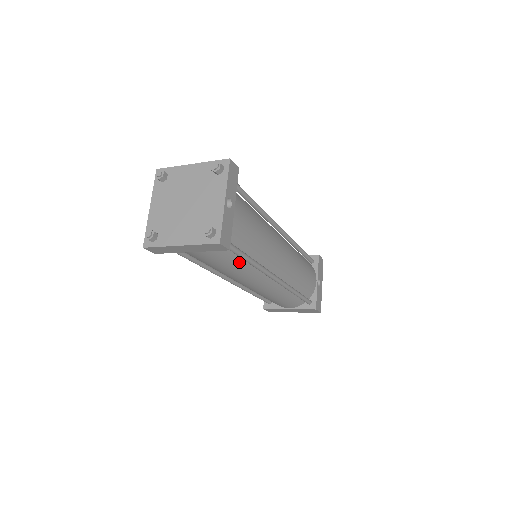
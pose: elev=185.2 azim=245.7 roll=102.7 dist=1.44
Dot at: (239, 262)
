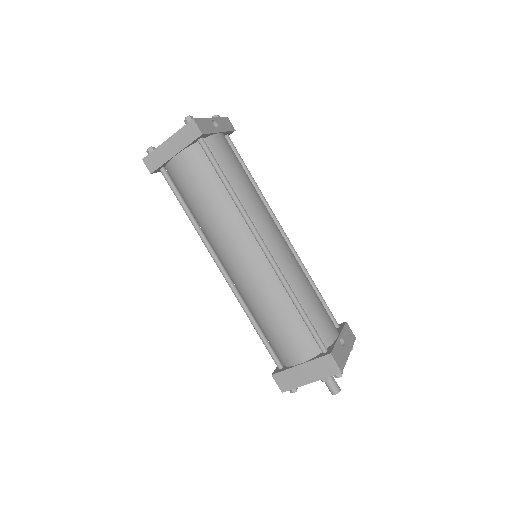
Dot at: (220, 193)
